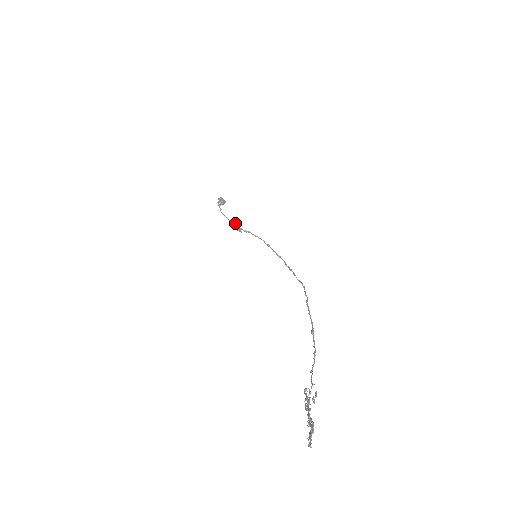
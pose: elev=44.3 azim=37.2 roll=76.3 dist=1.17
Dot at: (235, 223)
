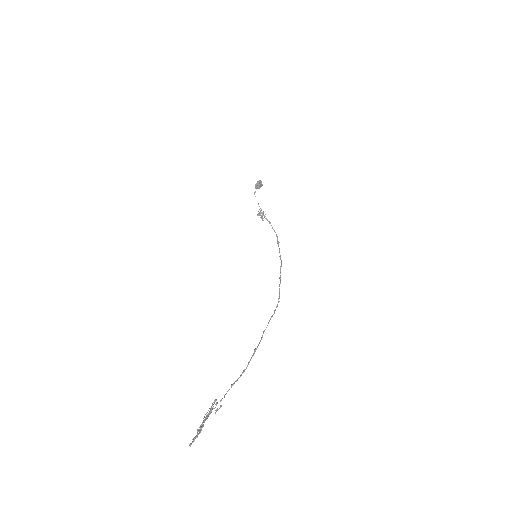
Dot at: (260, 211)
